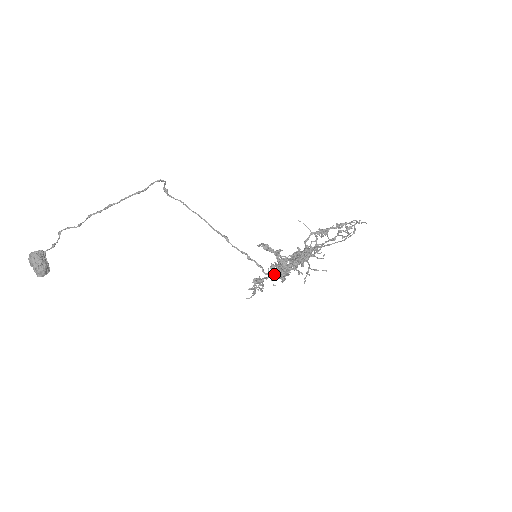
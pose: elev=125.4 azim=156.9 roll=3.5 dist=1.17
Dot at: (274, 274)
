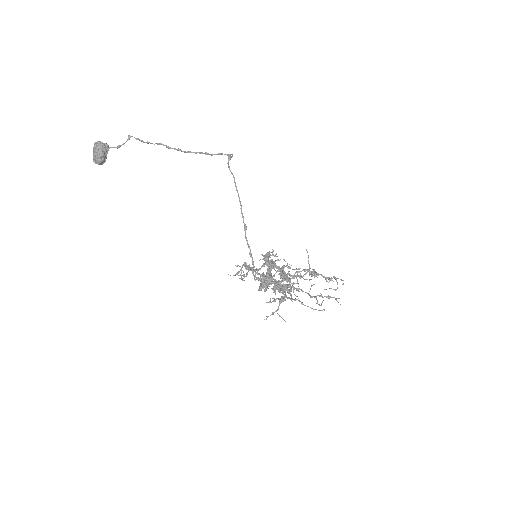
Dot at: (258, 279)
